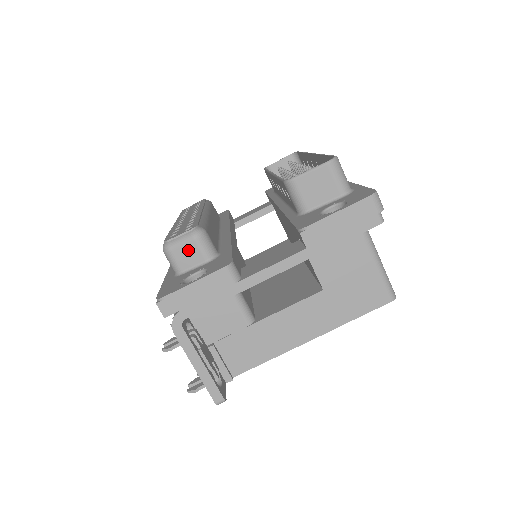
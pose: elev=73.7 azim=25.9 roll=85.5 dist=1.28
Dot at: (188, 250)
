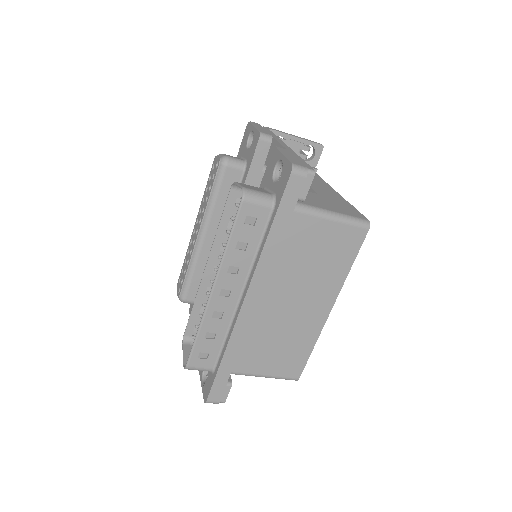
Dot at: occluded
